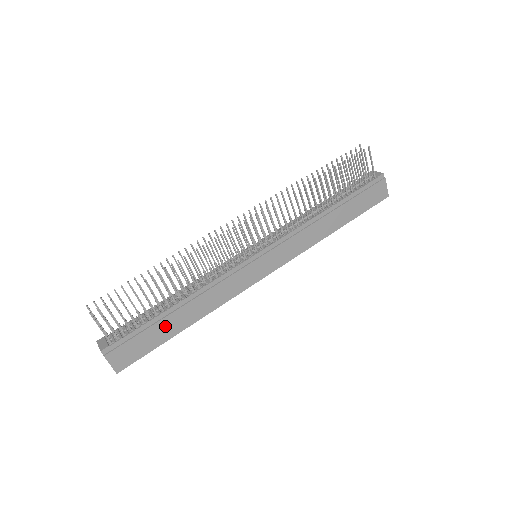
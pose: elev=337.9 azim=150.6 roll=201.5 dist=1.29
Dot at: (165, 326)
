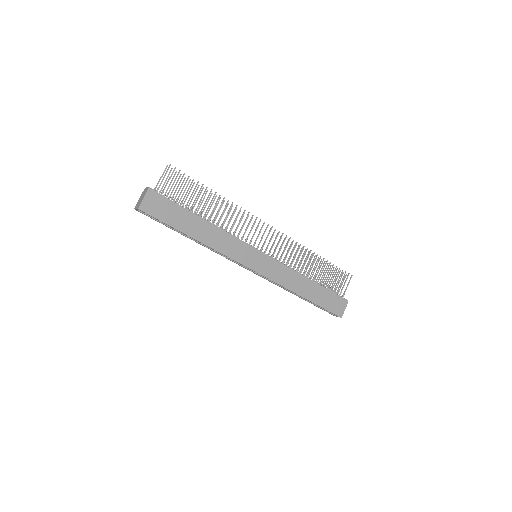
Dot at: (186, 221)
